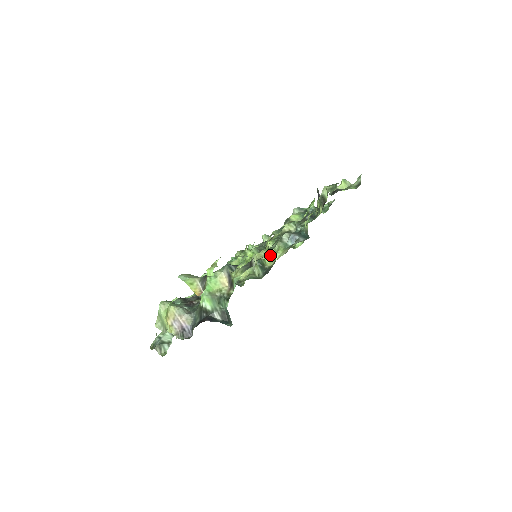
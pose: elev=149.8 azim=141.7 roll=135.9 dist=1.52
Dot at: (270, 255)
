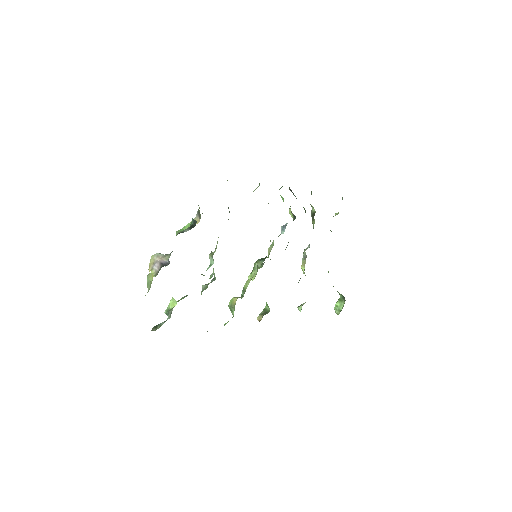
Dot at: (270, 251)
